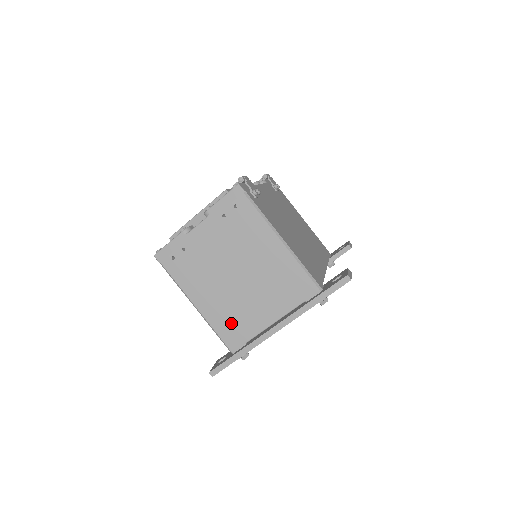
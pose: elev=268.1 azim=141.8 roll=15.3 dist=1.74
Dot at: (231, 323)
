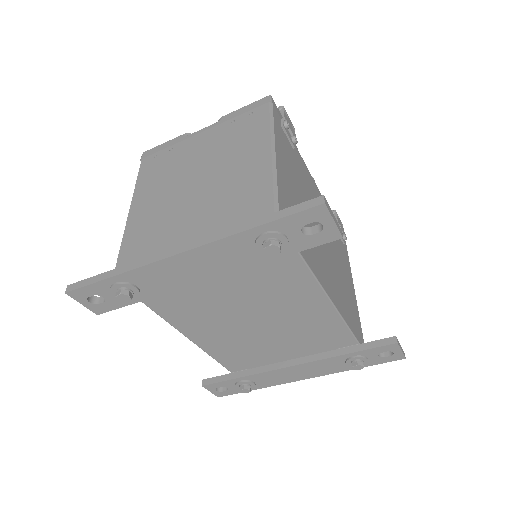
Dot at: (144, 238)
